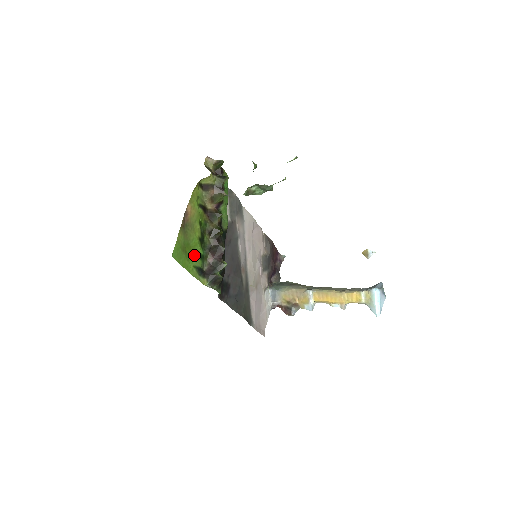
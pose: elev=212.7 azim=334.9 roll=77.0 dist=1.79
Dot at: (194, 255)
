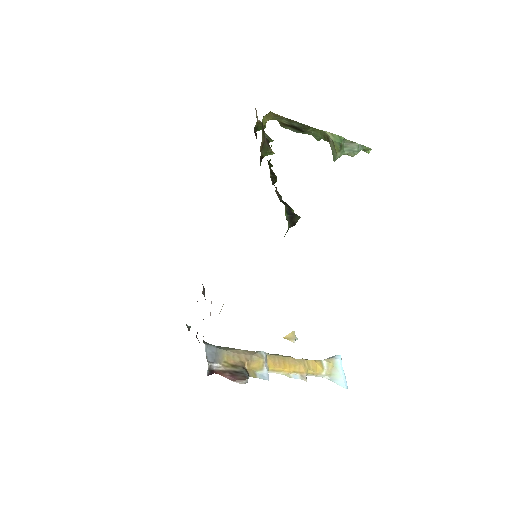
Dot at: occluded
